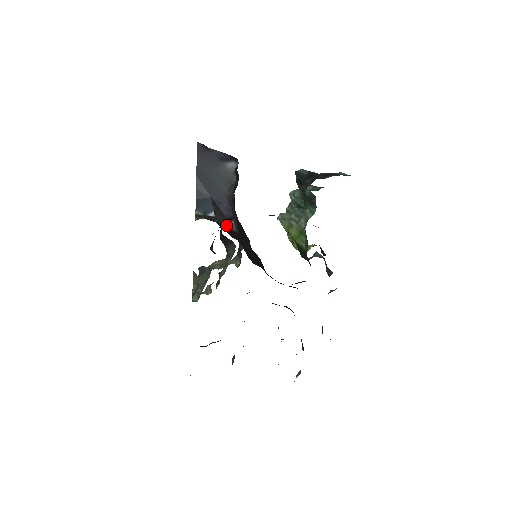
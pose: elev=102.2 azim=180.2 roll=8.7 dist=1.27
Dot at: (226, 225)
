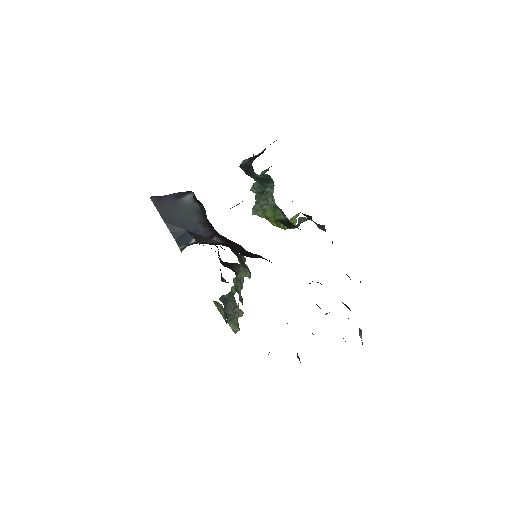
Dot at: (209, 242)
